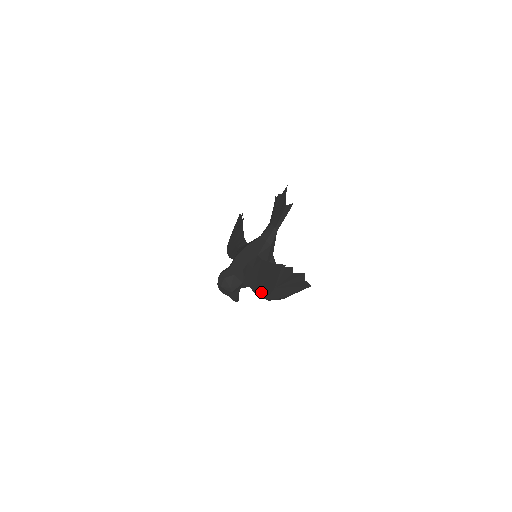
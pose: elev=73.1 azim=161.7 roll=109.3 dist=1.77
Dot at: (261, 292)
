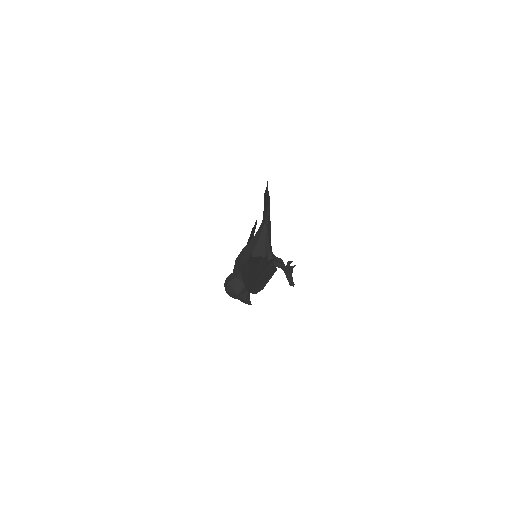
Dot at: (249, 287)
